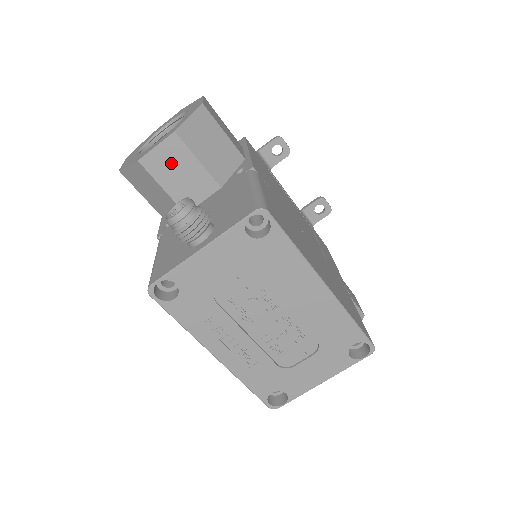
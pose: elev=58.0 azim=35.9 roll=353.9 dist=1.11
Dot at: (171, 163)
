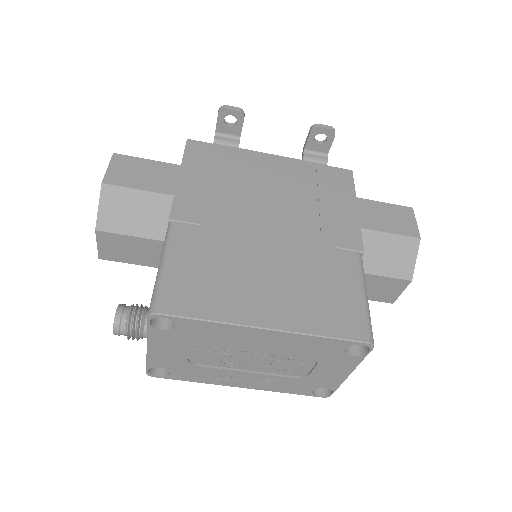
Dot at: (118, 248)
